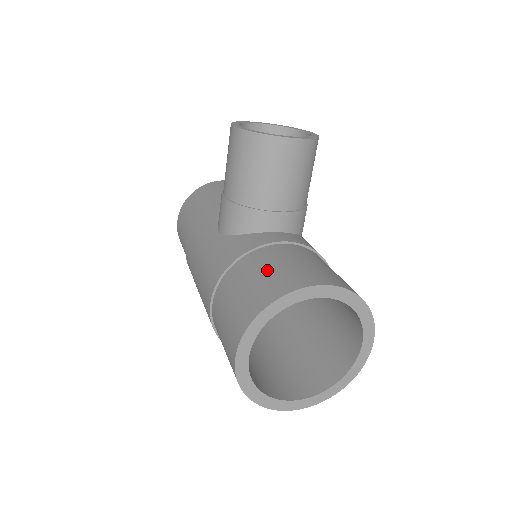
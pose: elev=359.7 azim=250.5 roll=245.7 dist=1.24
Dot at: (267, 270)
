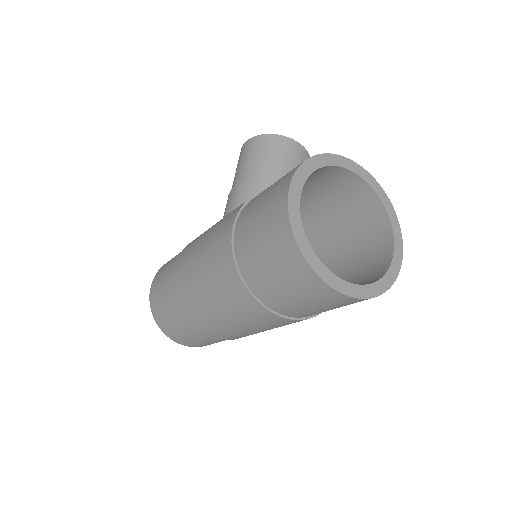
Dot at: occluded
